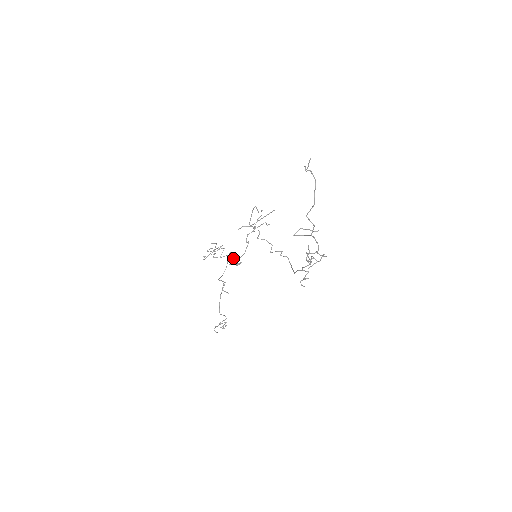
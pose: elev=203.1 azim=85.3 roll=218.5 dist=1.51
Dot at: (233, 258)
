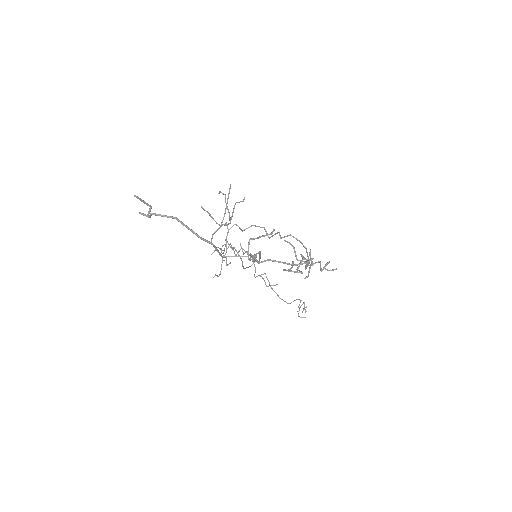
Dot at: occluded
